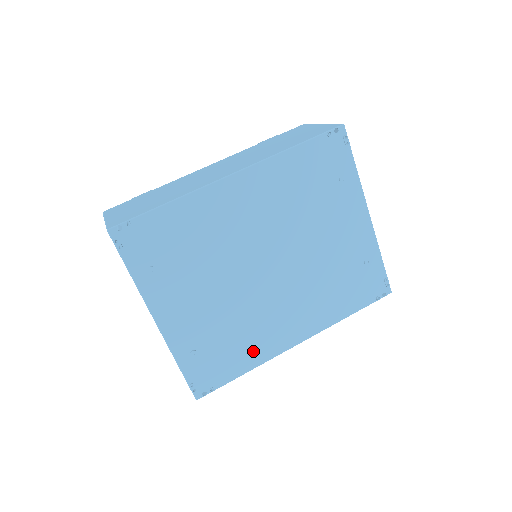
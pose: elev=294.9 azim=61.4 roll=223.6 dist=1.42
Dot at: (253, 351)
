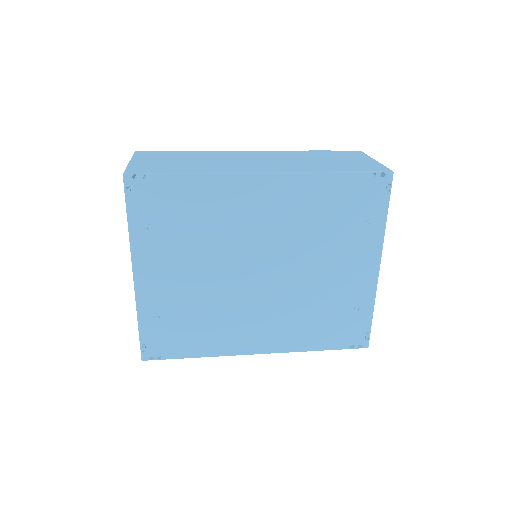
Dot at: (212, 341)
